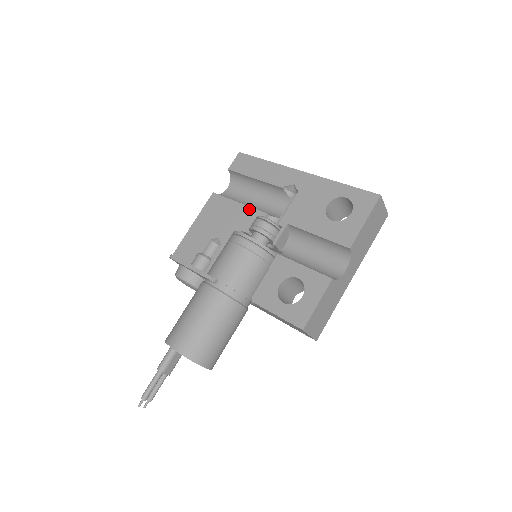
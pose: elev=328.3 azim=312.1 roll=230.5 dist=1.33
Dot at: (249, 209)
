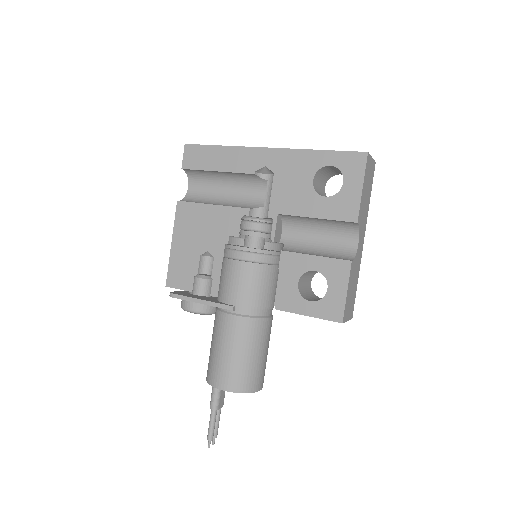
Dot at: (227, 209)
